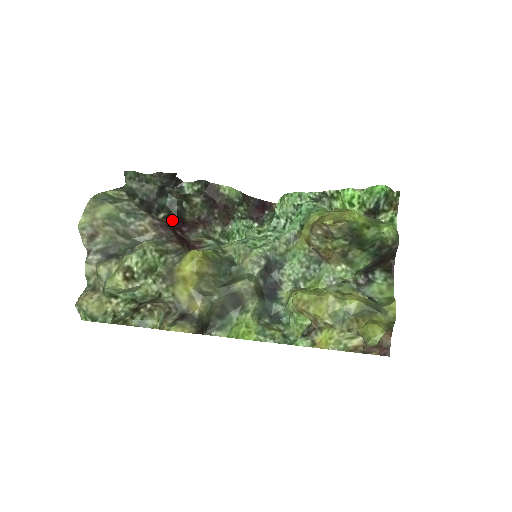
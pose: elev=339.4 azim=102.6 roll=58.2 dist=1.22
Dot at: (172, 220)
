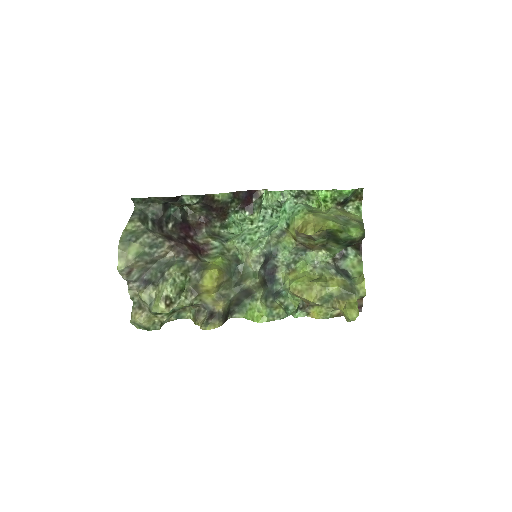
Dot at: (180, 228)
